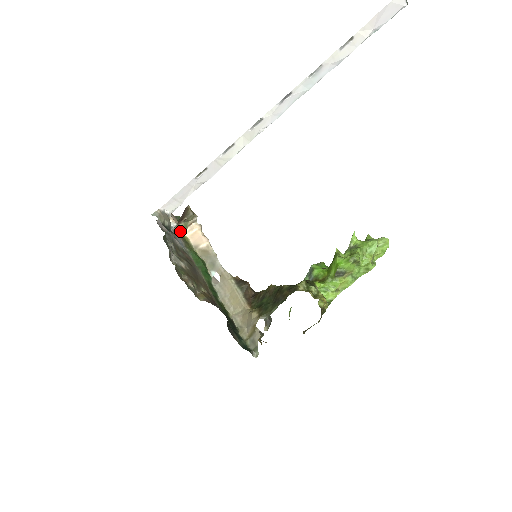
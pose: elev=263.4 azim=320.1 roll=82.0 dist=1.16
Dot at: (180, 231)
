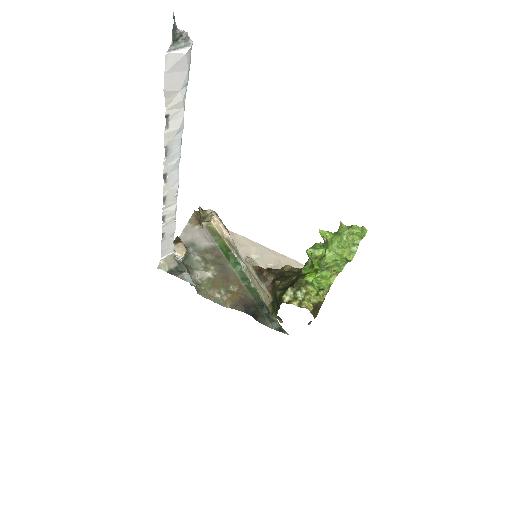
Dot at: (207, 225)
